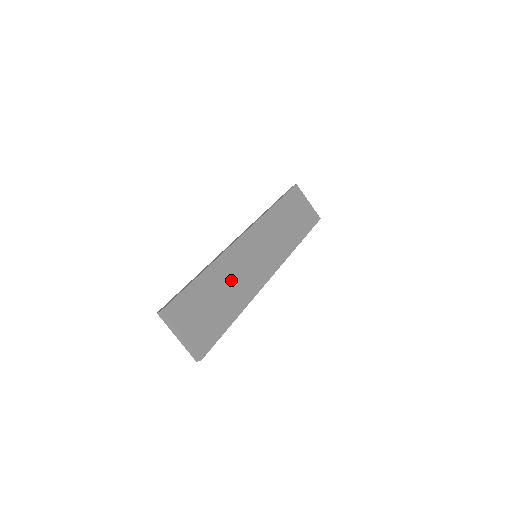
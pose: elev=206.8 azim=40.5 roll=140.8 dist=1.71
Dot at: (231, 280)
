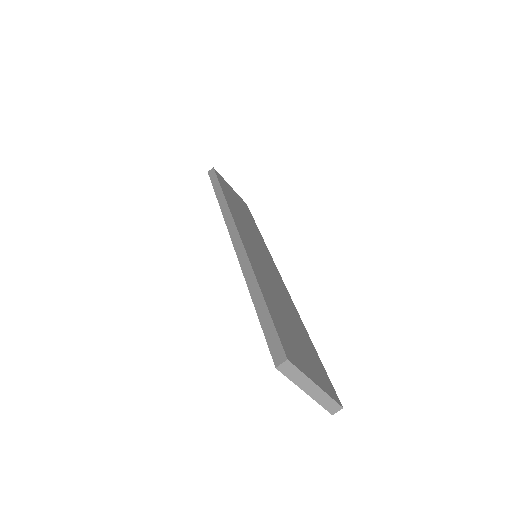
Dot at: (275, 291)
